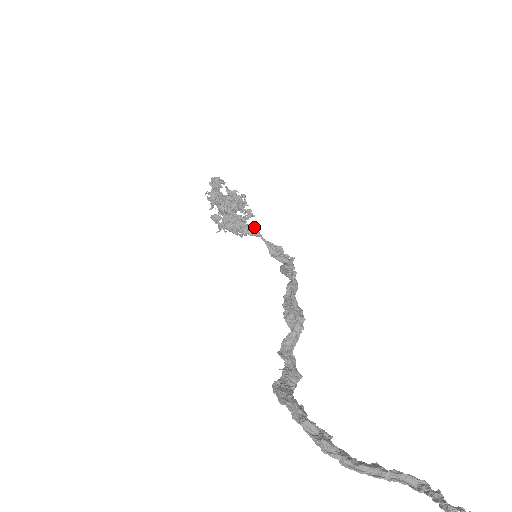
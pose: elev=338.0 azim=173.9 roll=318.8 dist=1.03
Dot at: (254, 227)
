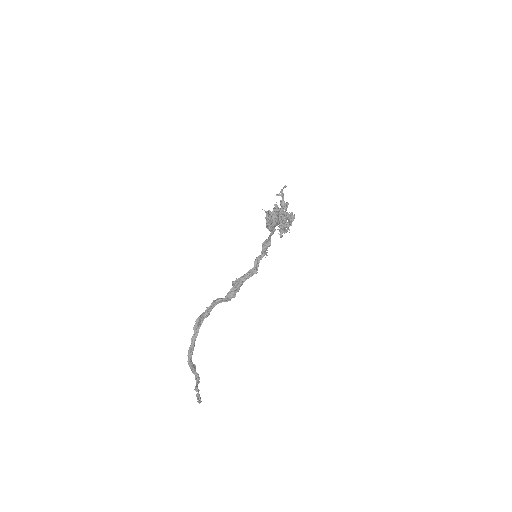
Dot at: occluded
